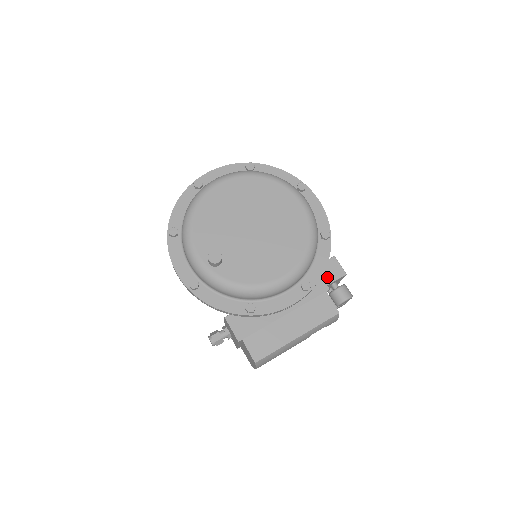
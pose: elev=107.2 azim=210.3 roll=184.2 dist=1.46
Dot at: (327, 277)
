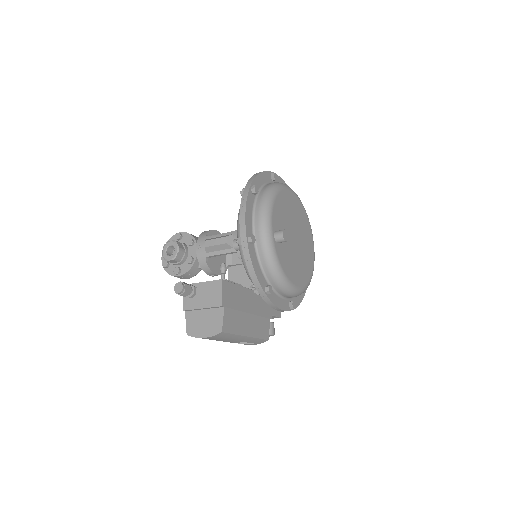
Dot at: (274, 310)
